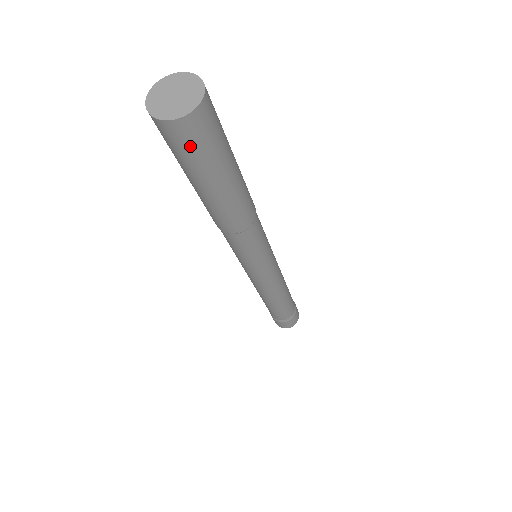
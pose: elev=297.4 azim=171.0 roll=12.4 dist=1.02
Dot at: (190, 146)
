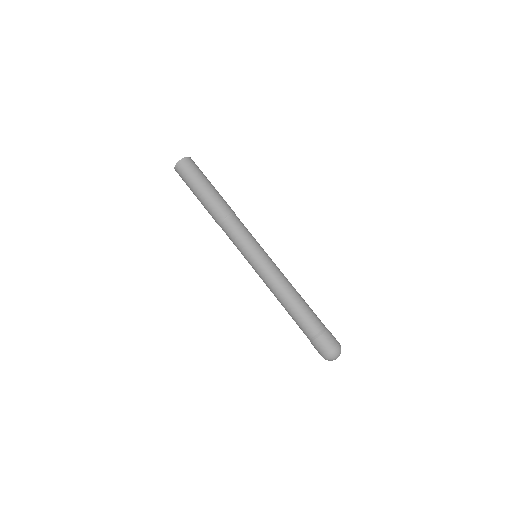
Dot at: (182, 177)
